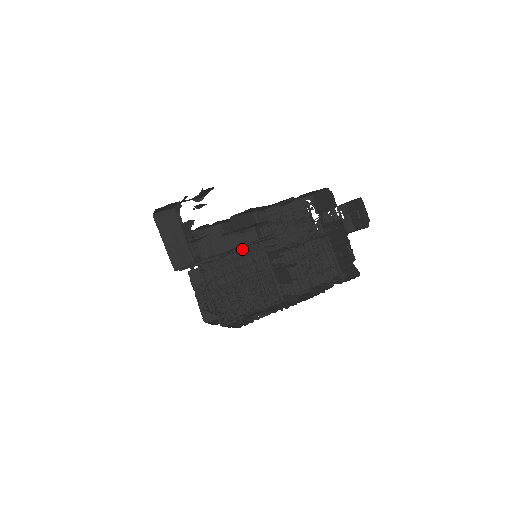
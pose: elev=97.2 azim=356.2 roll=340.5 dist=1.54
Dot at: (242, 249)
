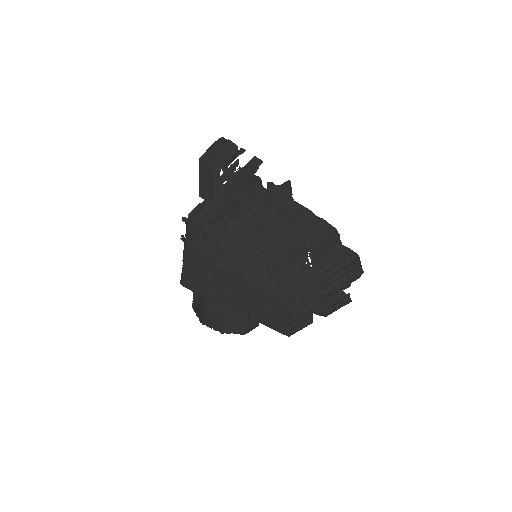
Dot at: (253, 233)
